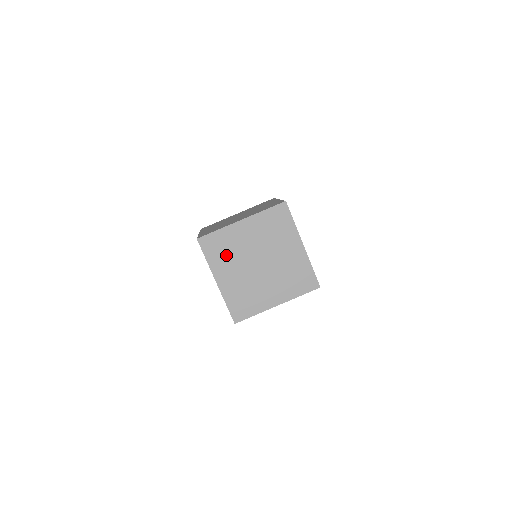
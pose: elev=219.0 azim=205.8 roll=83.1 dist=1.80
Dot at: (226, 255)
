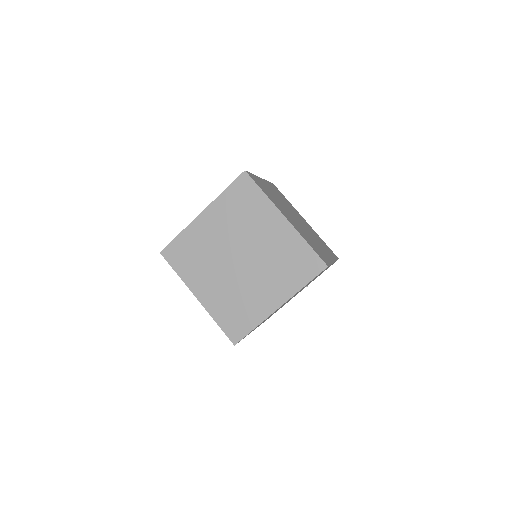
Dot at: (197, 261)
